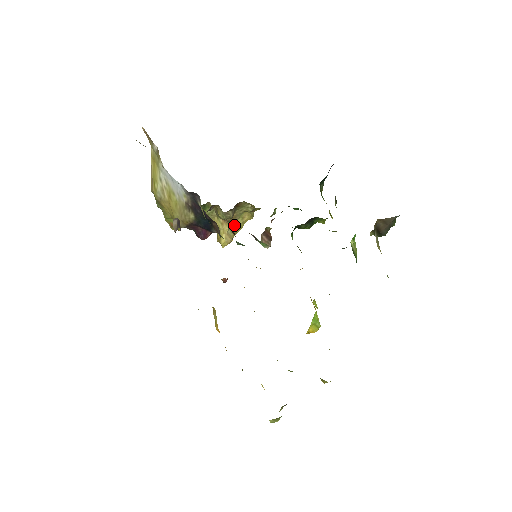
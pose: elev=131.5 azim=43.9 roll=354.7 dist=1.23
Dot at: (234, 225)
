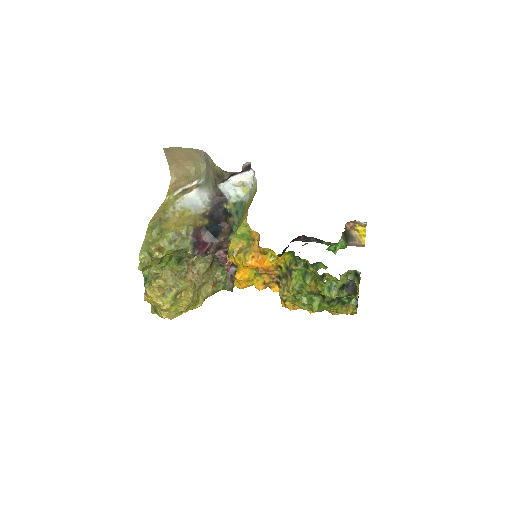
Dot at: (194, 293)
